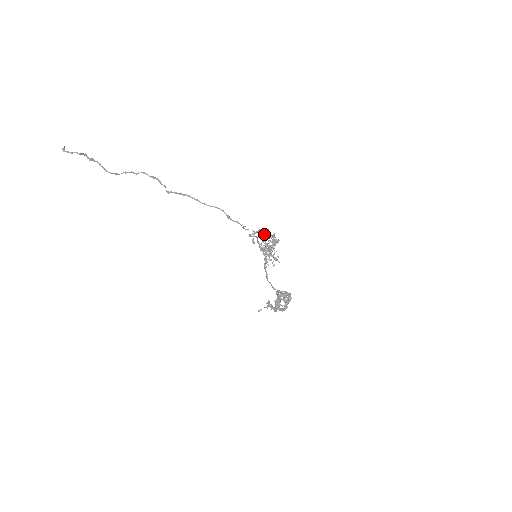
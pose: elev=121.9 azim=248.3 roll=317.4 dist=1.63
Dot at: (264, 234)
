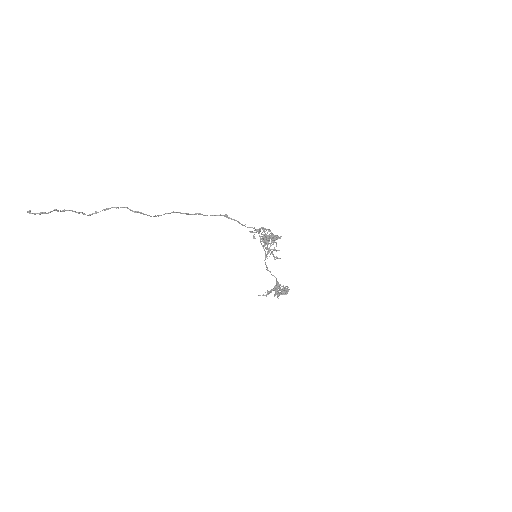
Dot at: (264, 239)
